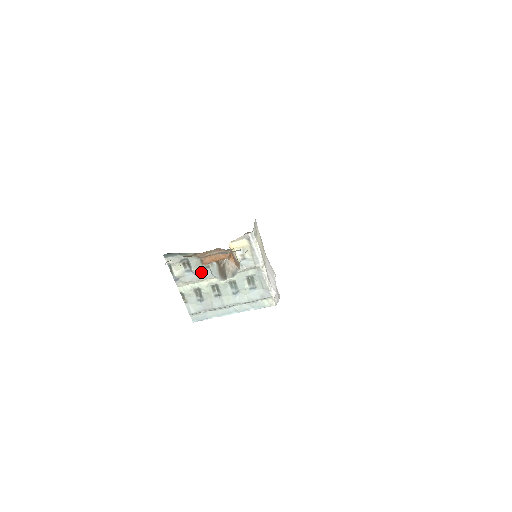
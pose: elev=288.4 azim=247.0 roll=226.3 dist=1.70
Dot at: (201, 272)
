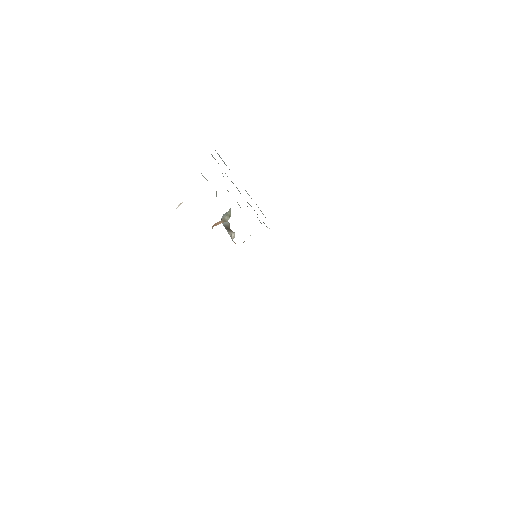
Dot at: occluded
